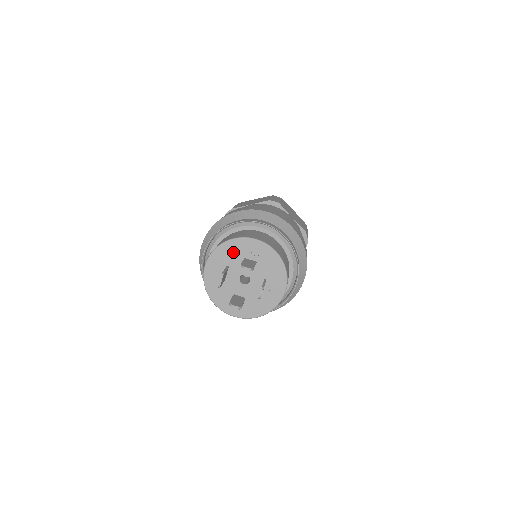
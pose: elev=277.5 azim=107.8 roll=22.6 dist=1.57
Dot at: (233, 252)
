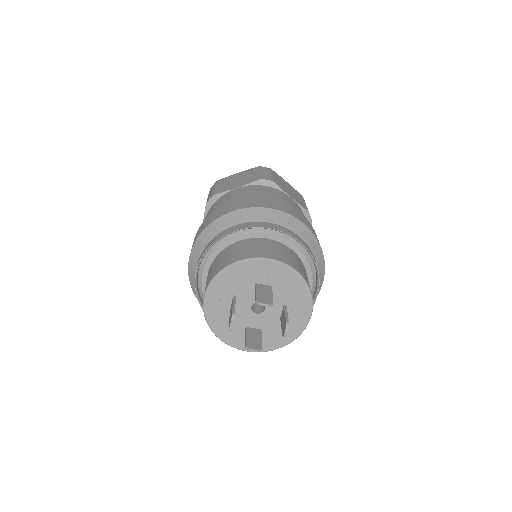
Dot at: (239, 278)
